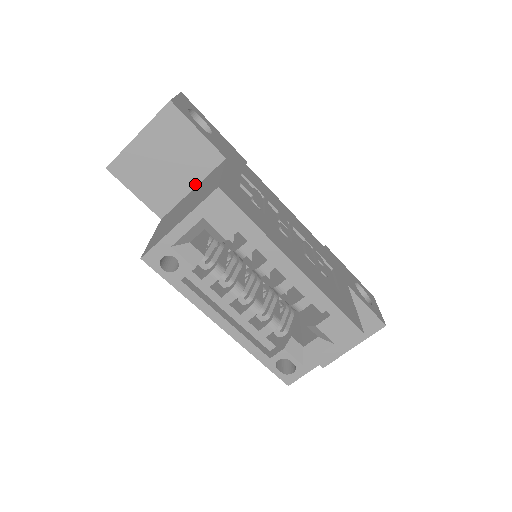
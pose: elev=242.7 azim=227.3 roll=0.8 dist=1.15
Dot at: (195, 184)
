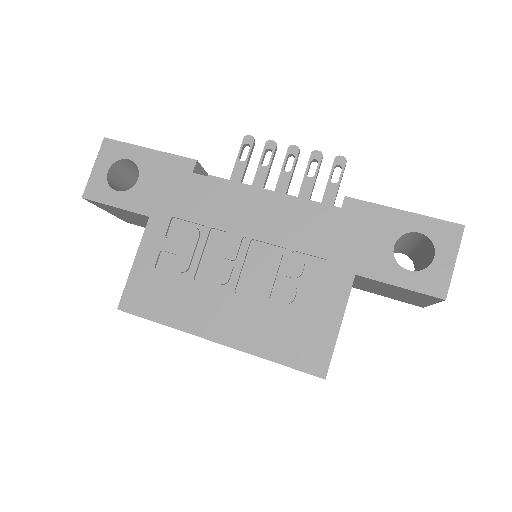
Dot at: occluded
